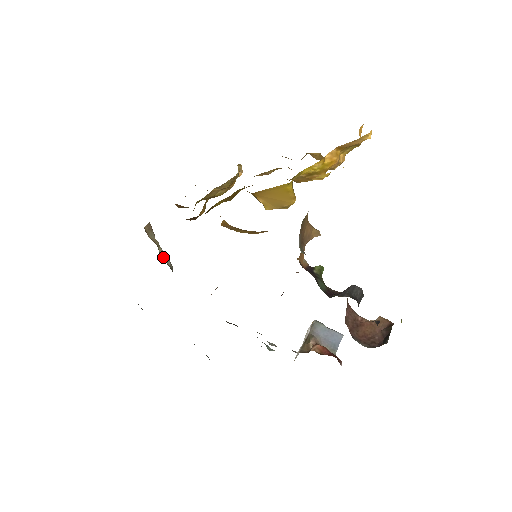
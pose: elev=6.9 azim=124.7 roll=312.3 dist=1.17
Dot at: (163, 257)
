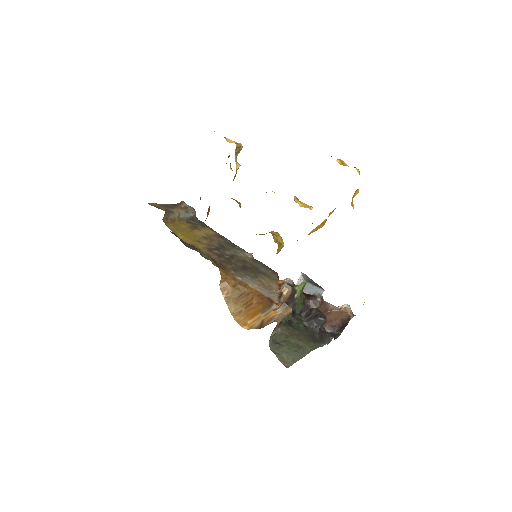
Dot at: (185, 216)
